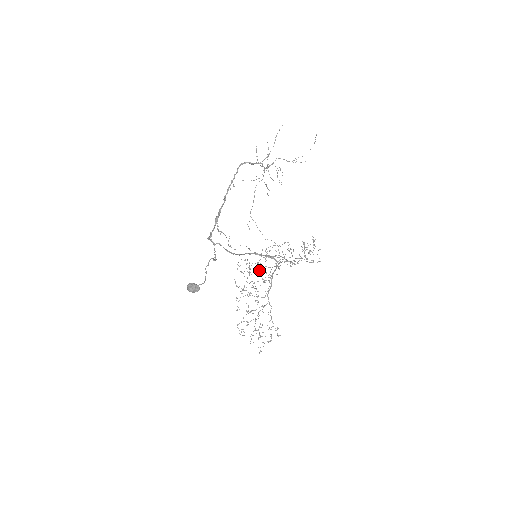
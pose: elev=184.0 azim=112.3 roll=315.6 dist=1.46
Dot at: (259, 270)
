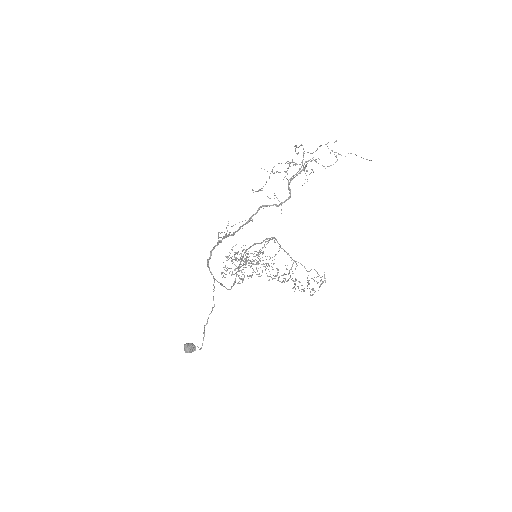
Dot at: occluded
